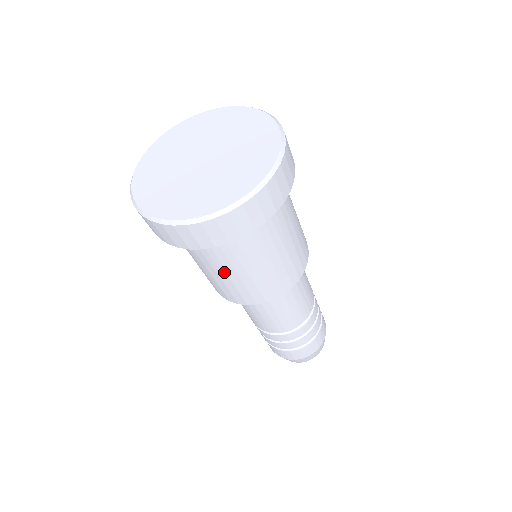
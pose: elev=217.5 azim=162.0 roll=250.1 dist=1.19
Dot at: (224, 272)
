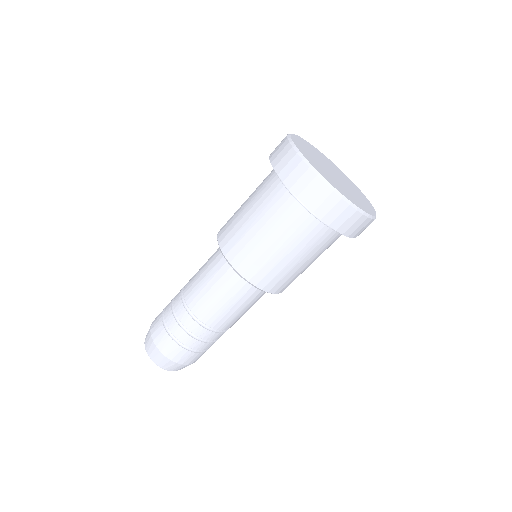
Dot at: (288, 250)
